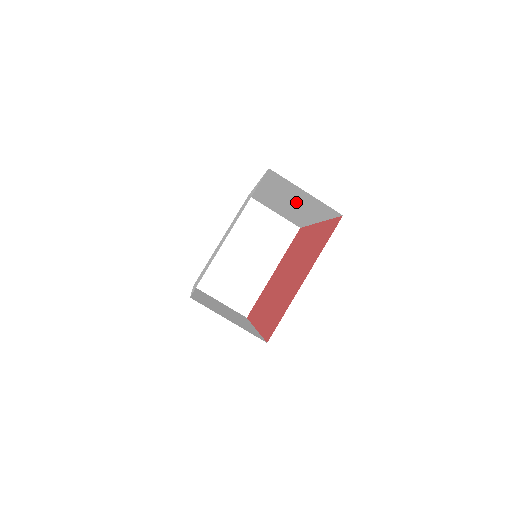
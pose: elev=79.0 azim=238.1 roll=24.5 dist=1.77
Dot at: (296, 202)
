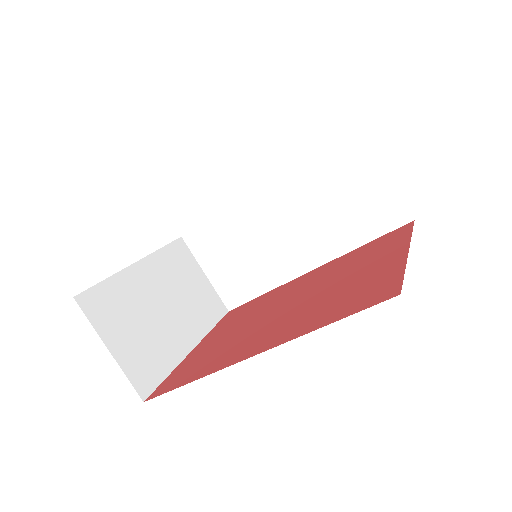
Dot at: (320, 215)
